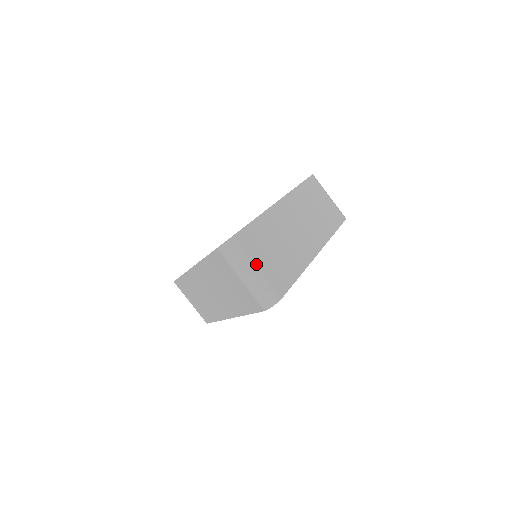
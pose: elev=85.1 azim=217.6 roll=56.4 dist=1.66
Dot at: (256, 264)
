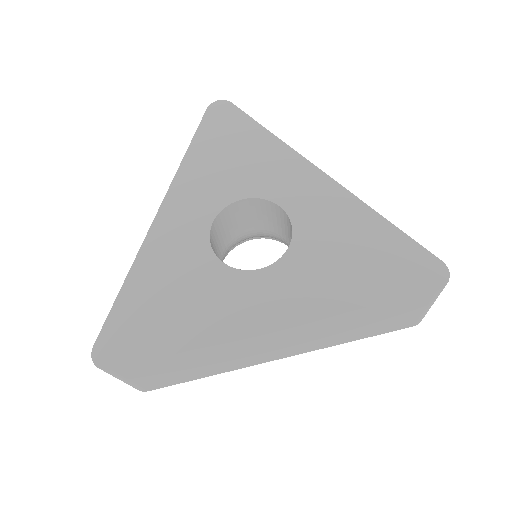
Dot at: (129, 381)
